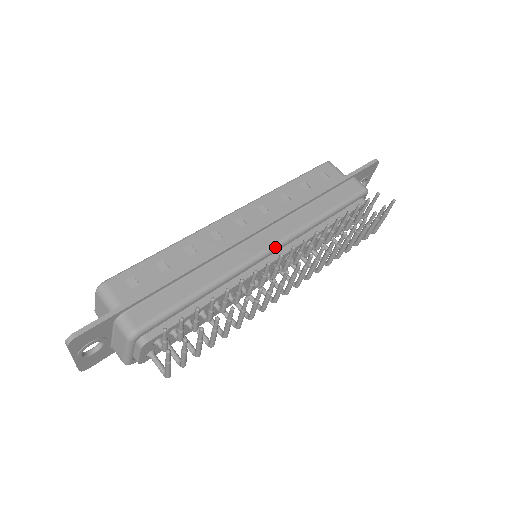
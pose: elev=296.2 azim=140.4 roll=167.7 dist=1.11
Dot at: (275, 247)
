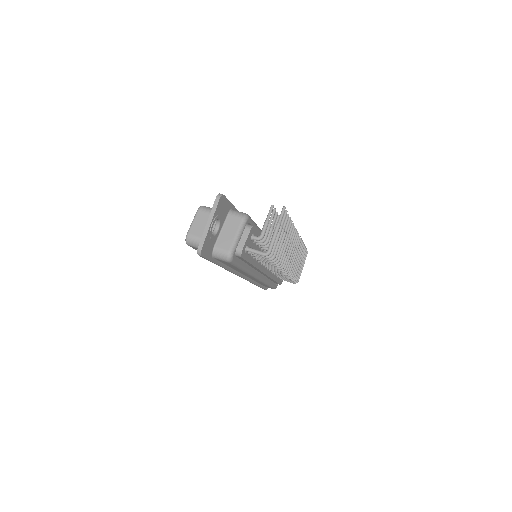
Dot at: occluded
